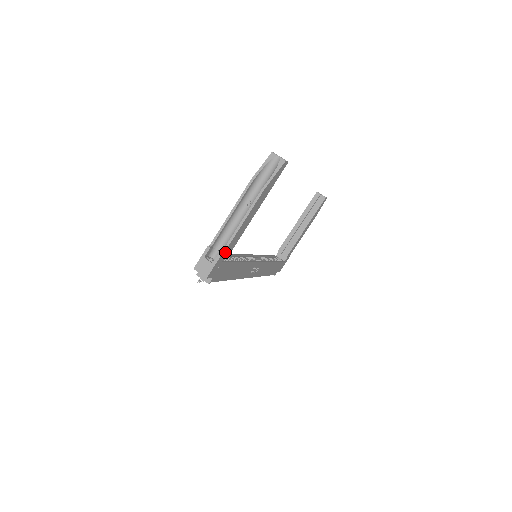
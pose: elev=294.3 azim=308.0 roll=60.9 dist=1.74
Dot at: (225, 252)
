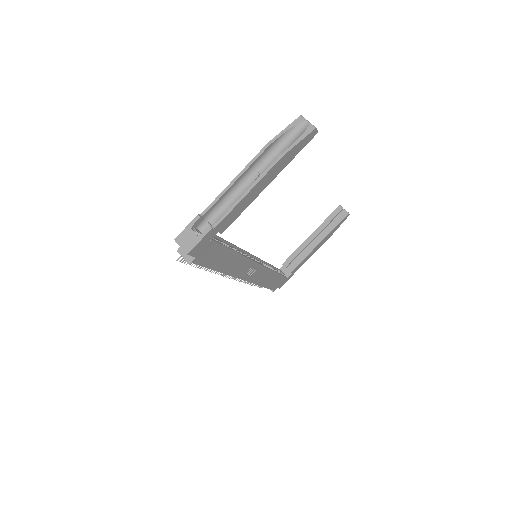
Dot at: (218, 226)
